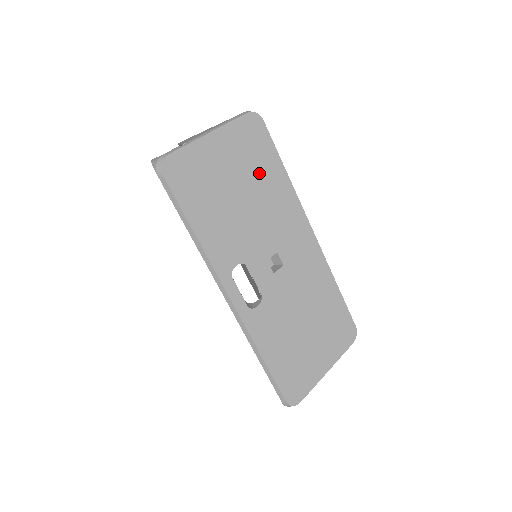
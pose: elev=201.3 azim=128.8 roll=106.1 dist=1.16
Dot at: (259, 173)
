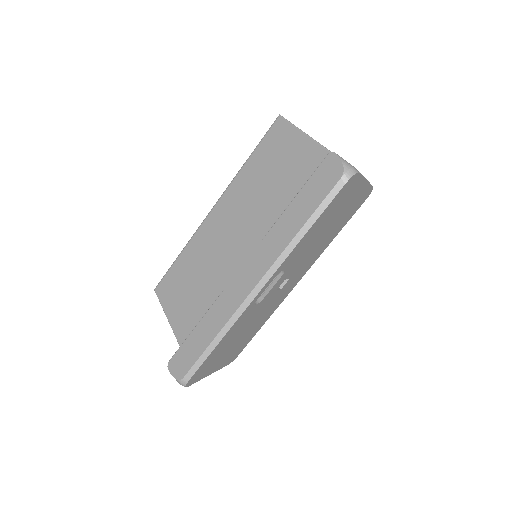
Dot at: (338, 225)
